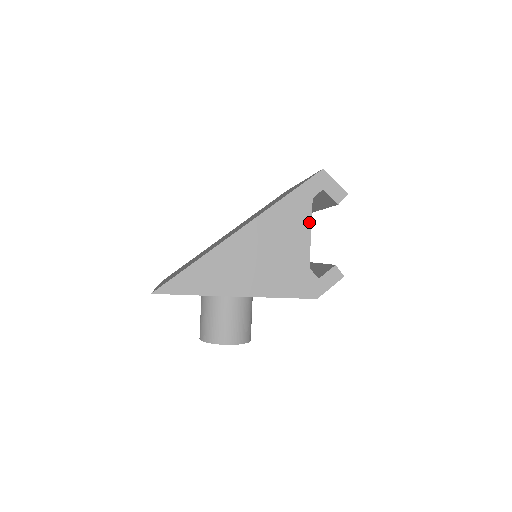
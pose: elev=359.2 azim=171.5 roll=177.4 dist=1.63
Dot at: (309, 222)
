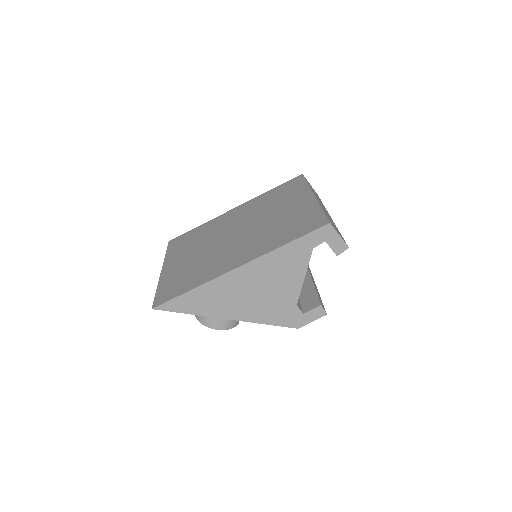
Dot at: (305, 268)
